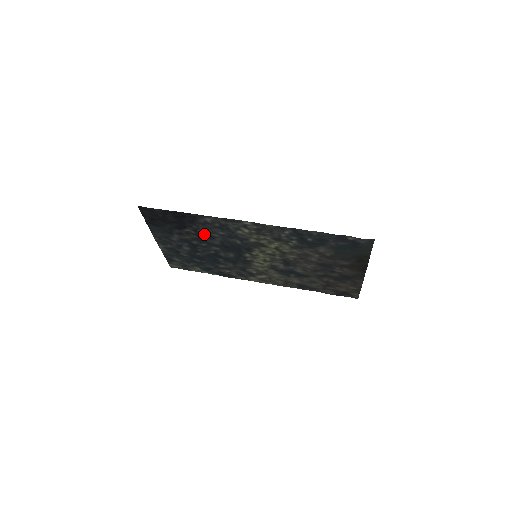
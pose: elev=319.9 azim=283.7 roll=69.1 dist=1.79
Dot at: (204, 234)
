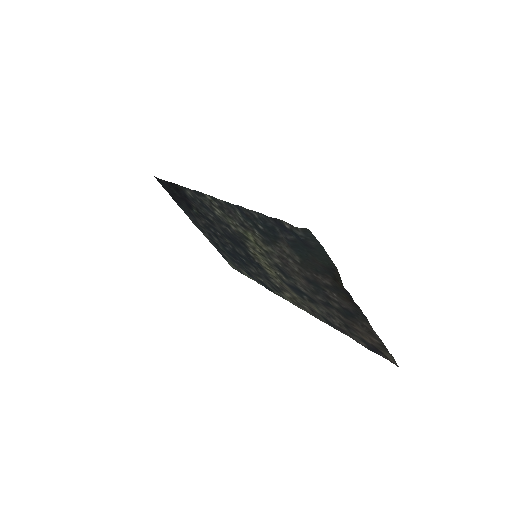
Dot at: (205, 216)
